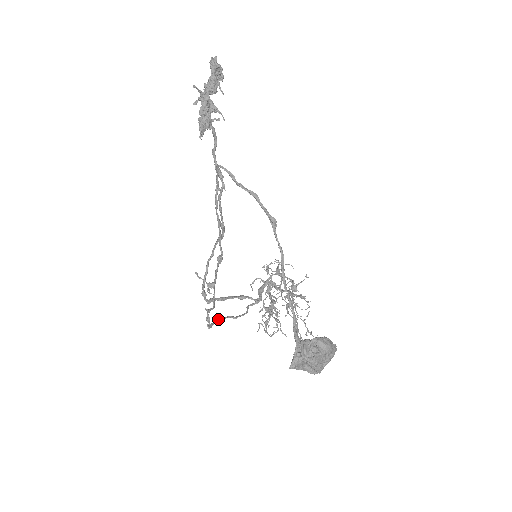
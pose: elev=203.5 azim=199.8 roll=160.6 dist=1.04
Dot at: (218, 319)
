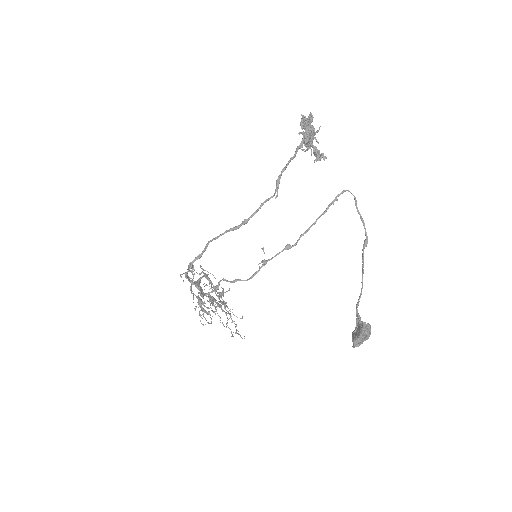
Dot at: (203, 292)
